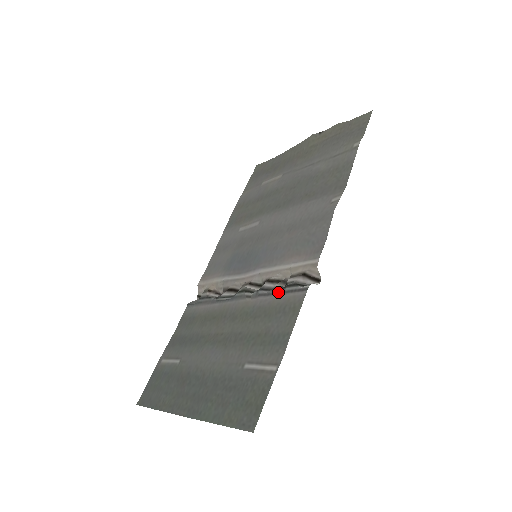
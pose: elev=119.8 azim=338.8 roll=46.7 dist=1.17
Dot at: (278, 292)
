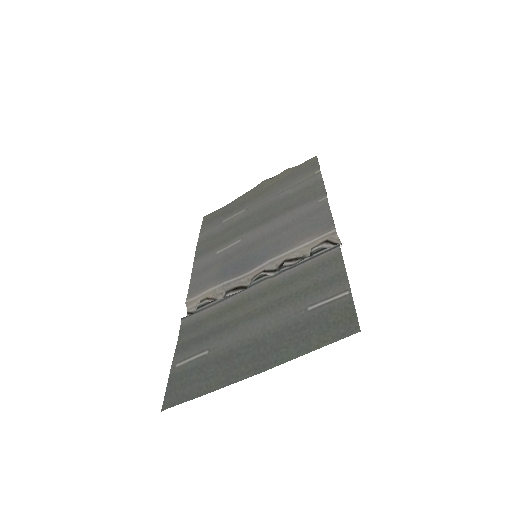
Dot at: (306, 260)
